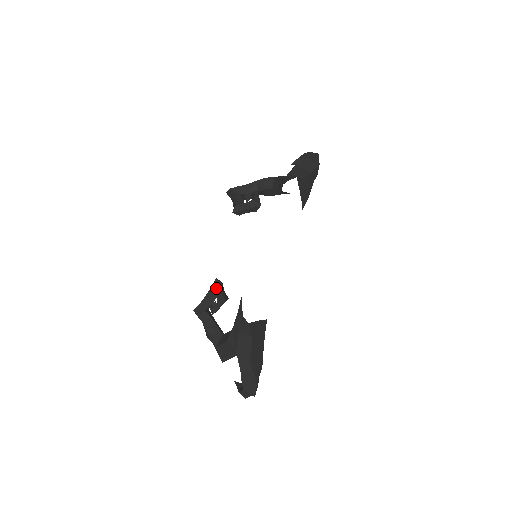
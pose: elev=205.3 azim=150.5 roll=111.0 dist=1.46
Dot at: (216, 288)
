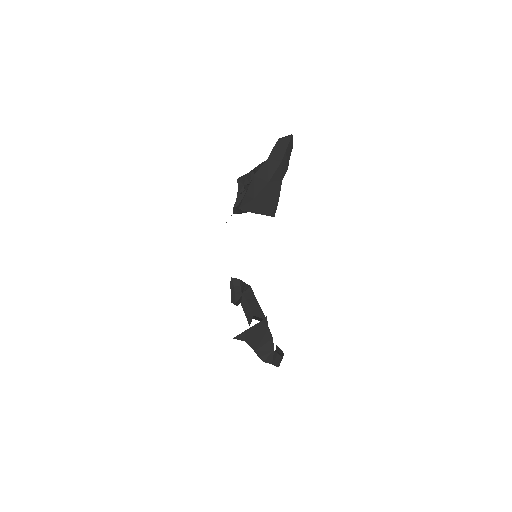
Dot at: (232, 288)
